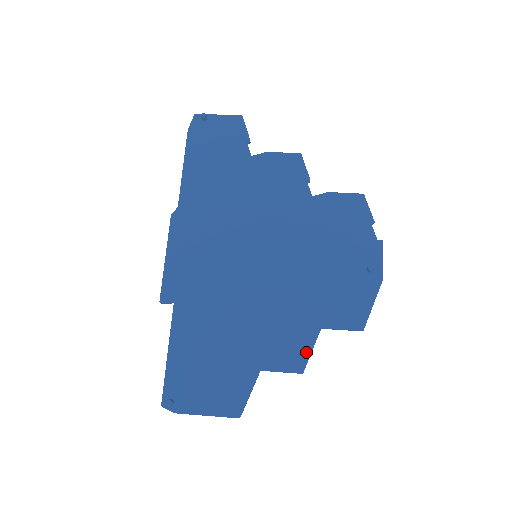
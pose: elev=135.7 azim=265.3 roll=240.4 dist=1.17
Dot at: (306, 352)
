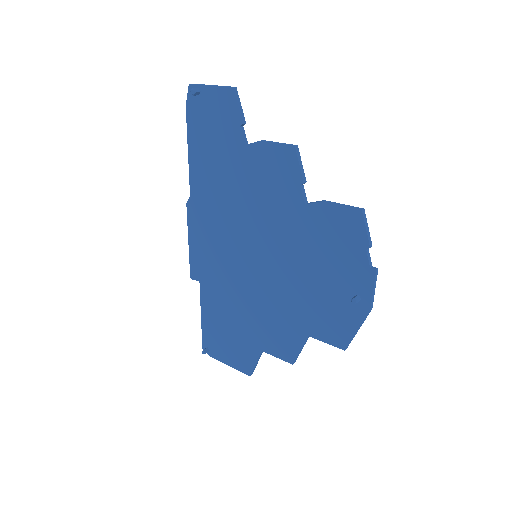
Dot at: (295, 350)
